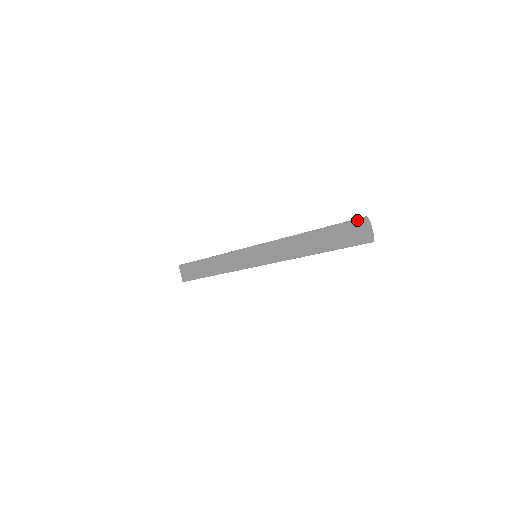
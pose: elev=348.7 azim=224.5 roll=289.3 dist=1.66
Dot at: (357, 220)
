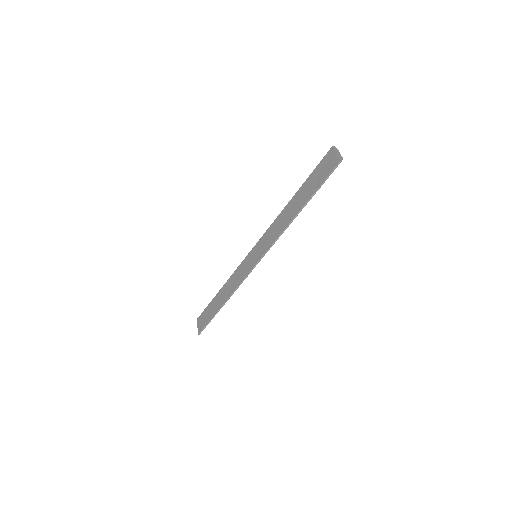
Dot at: (327, 154)
